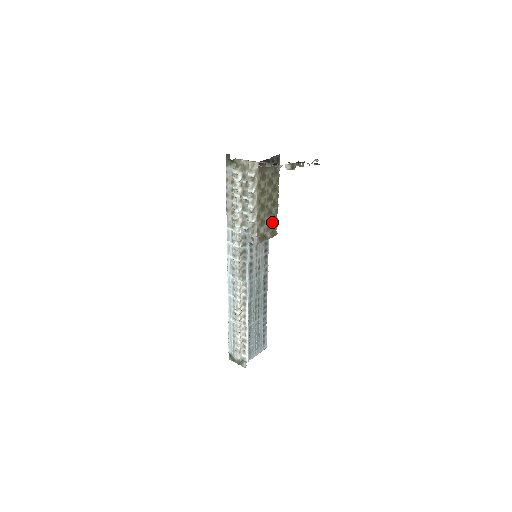
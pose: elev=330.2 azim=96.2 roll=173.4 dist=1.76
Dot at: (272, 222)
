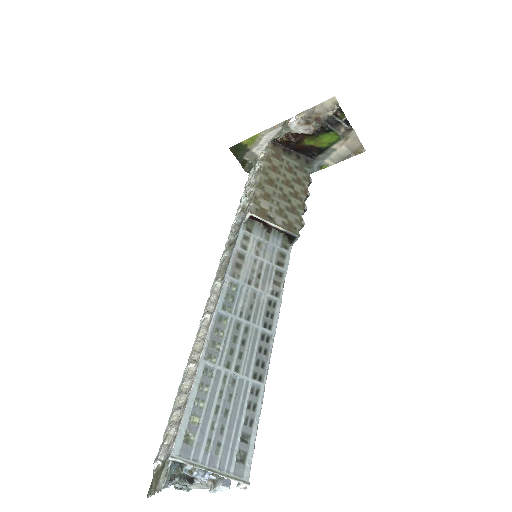
Dot at: (289, 213)
